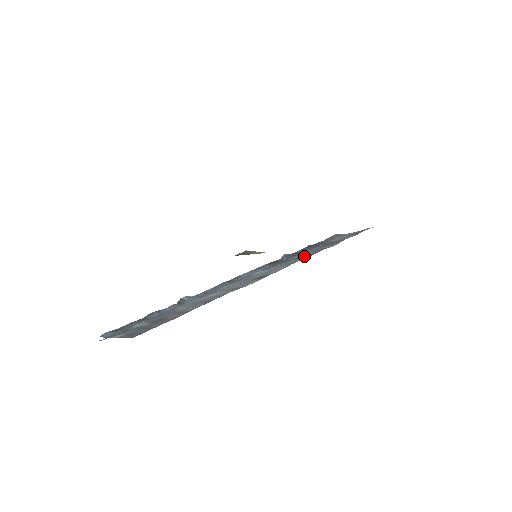
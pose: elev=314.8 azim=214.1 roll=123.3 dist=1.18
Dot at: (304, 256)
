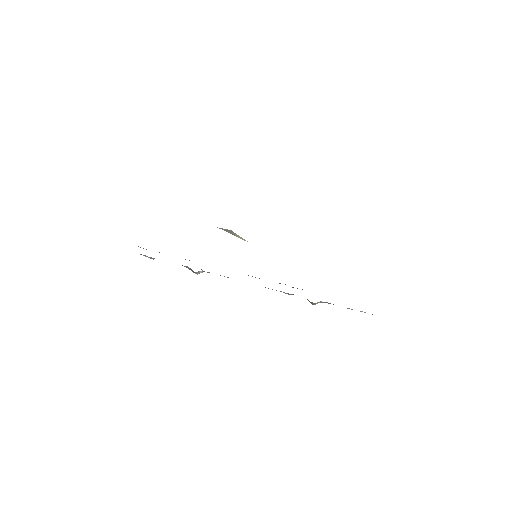
Dot at: occluded
